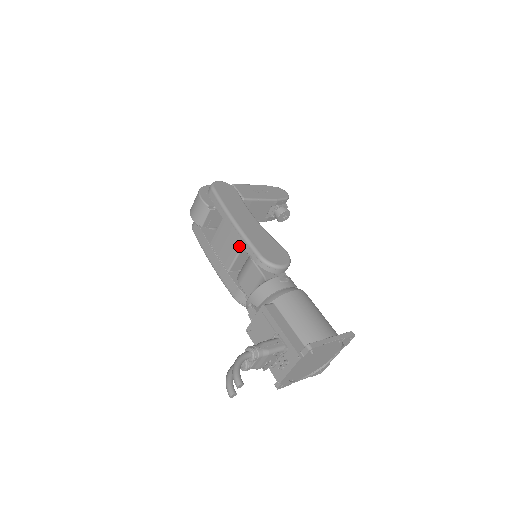
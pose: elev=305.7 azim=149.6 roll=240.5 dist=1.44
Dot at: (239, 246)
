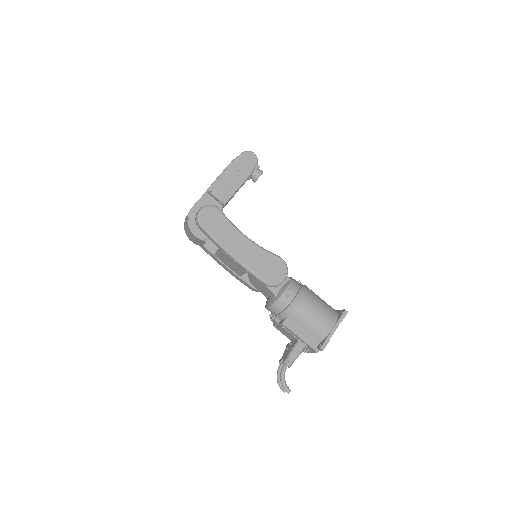
Dot at: (245, 271)
